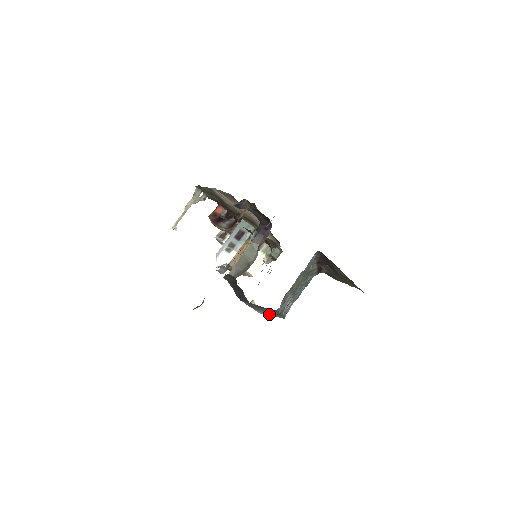
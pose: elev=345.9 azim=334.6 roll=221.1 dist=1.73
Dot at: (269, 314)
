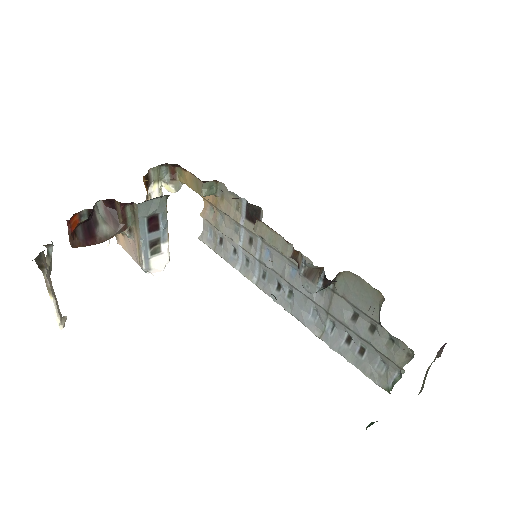
Dot at: occluded
